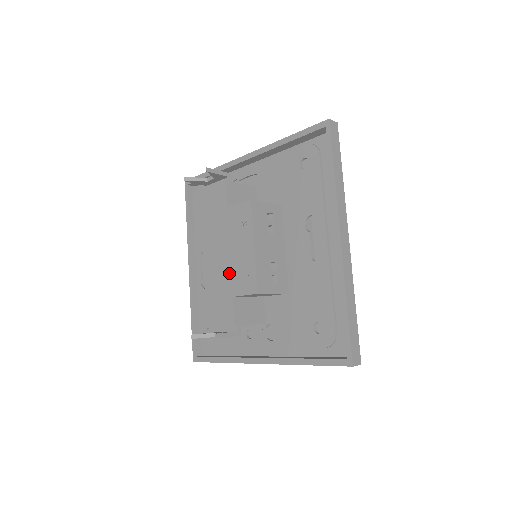
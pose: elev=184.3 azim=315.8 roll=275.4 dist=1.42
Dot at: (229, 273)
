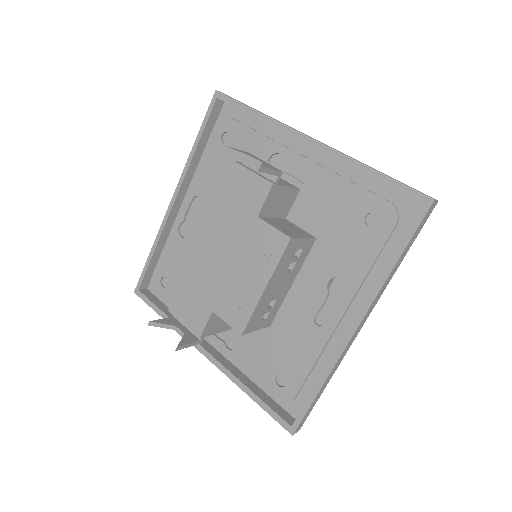
Dot at: (221, 286)
